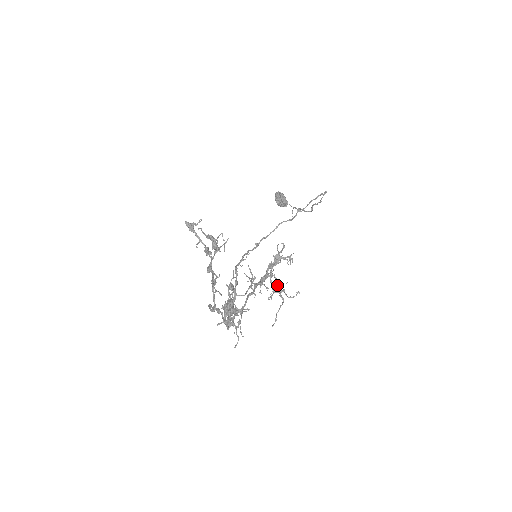
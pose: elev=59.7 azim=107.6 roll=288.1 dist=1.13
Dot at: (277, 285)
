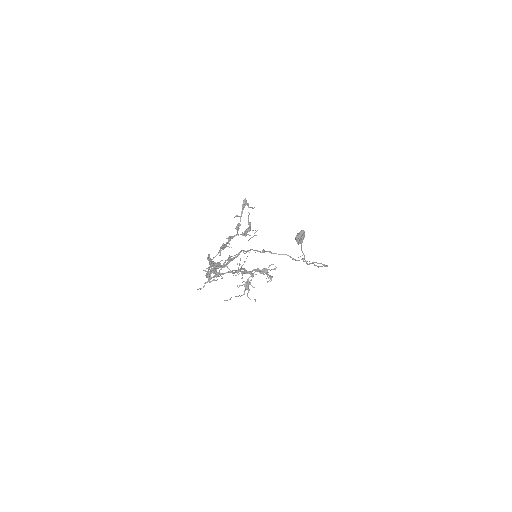
Dot at: (250, 284)
